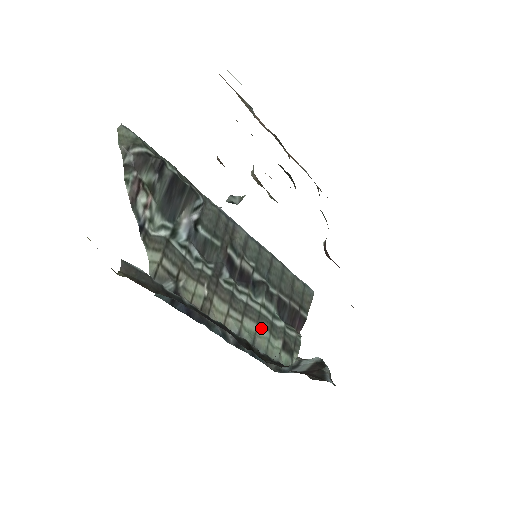
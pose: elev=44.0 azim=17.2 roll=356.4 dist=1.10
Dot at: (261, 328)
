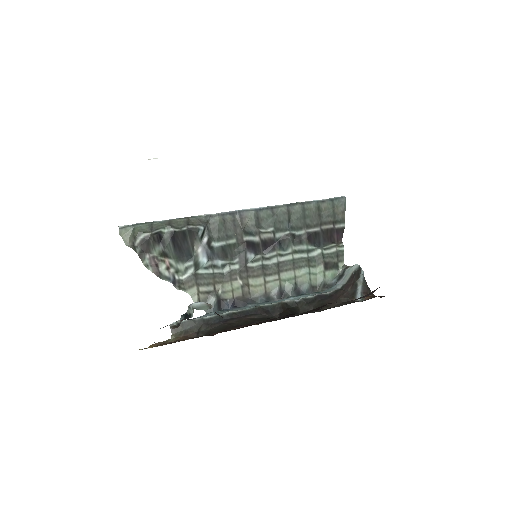
Dot at: (299, 270)
